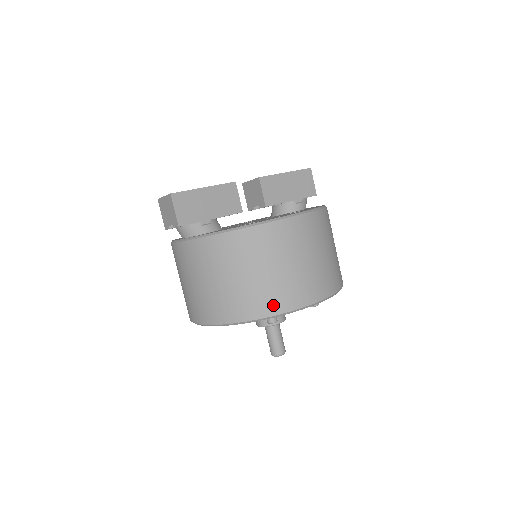
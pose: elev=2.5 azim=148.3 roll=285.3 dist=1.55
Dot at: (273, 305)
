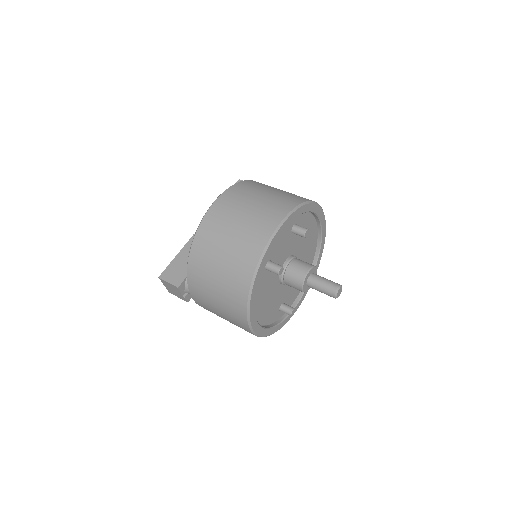
Dot at: (251, 257)
